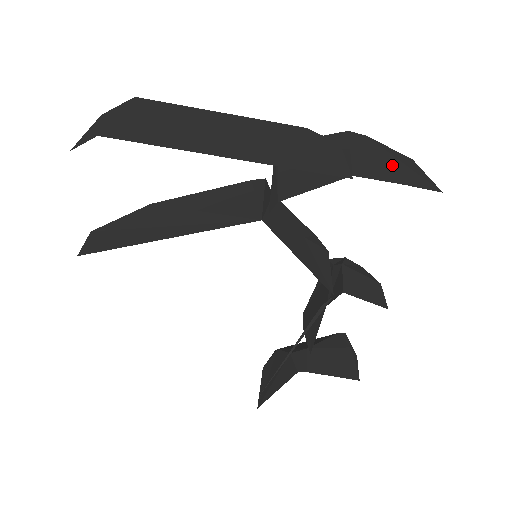
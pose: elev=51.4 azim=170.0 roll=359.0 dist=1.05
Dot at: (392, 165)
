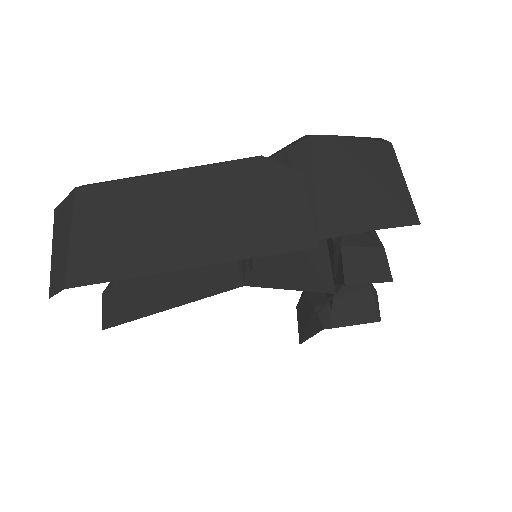
Dot at: (363, 192)
